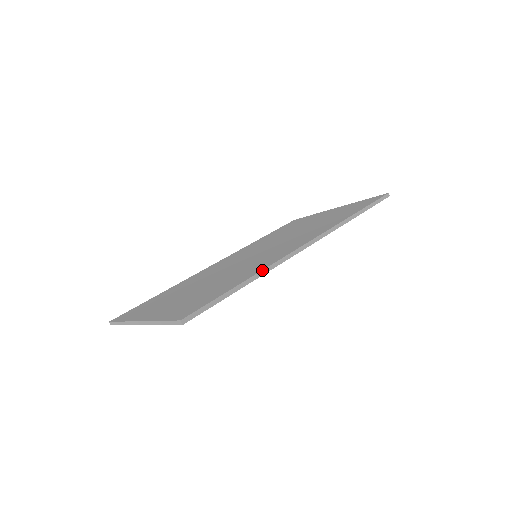
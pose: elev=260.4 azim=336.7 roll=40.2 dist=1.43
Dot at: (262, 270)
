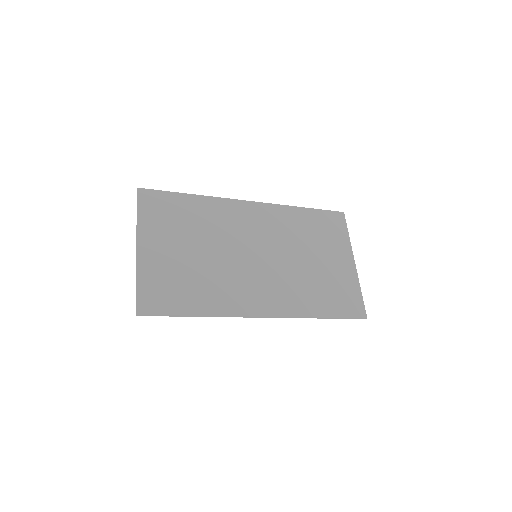
Dot at: (216, 316)
